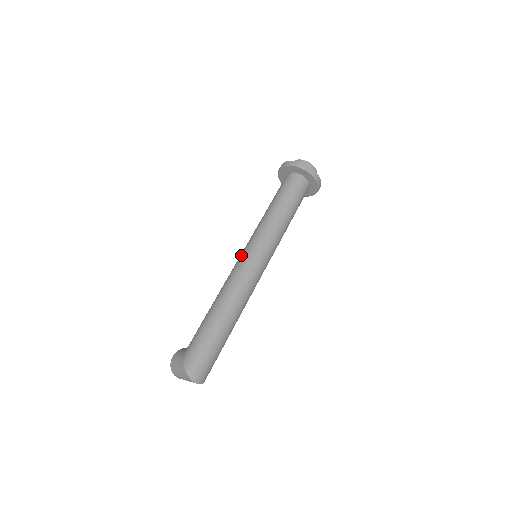
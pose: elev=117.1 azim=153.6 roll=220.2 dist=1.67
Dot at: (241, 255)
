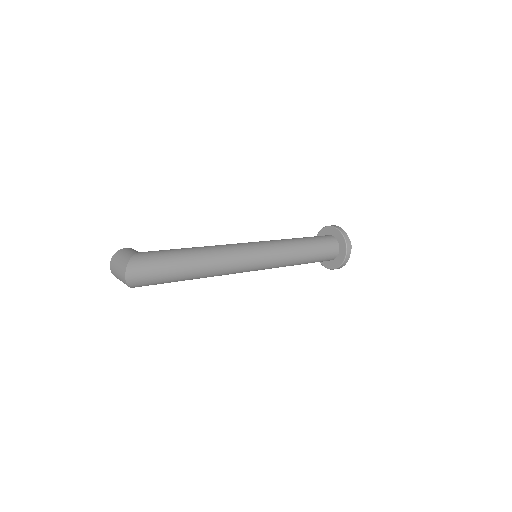
Dot at: (248, 242)
